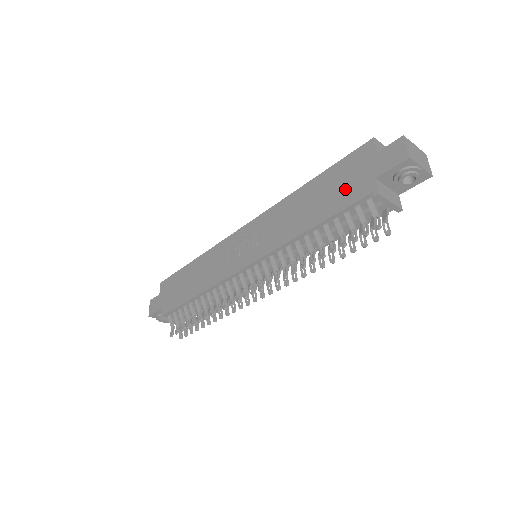
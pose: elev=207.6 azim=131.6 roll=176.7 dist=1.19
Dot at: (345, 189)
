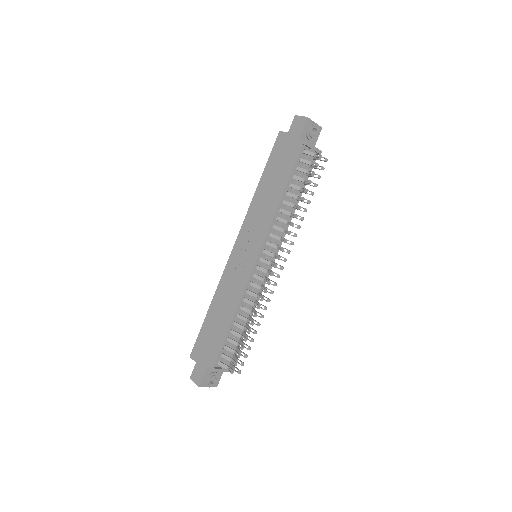
Dot at: (286, 160)
